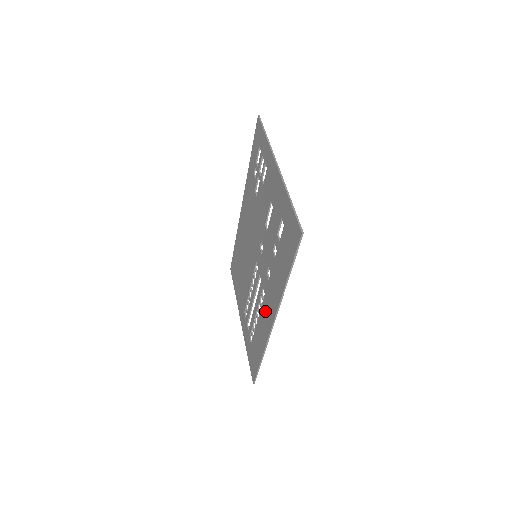
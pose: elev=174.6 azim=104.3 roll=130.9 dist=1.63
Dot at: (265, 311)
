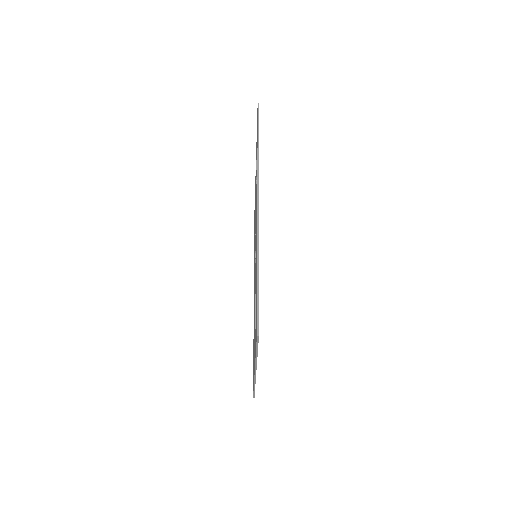
Dot at: occluded
